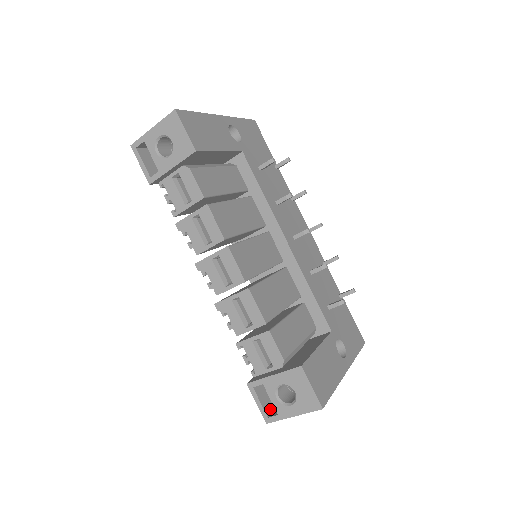
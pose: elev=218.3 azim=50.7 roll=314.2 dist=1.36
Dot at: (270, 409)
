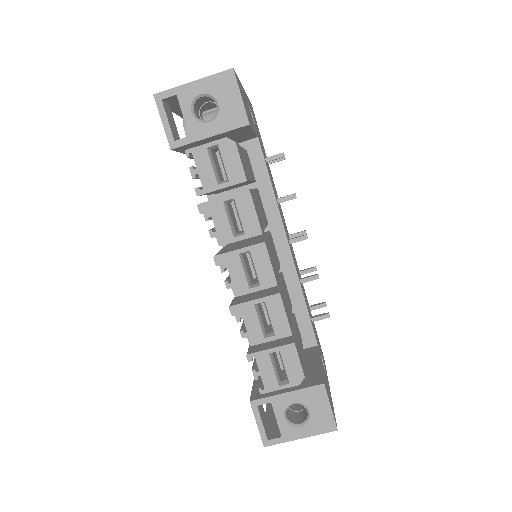
Dot at: (267, 430)
